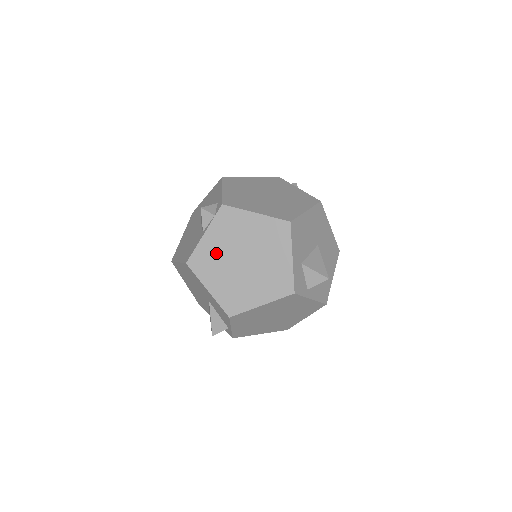
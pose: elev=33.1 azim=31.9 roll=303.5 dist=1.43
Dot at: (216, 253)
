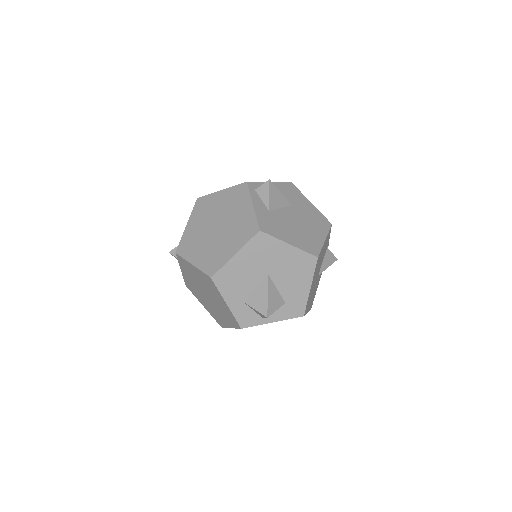
Dot at: (193, 285)
